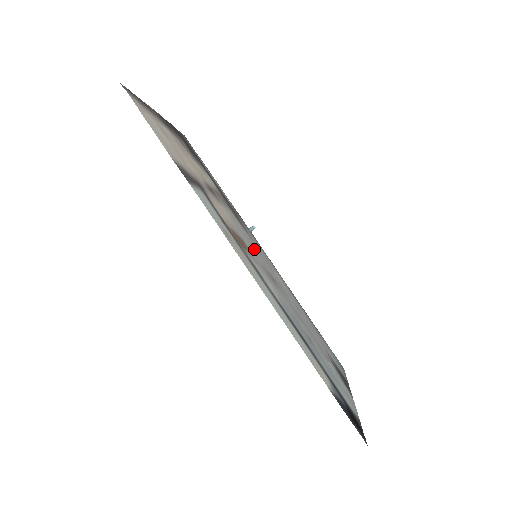
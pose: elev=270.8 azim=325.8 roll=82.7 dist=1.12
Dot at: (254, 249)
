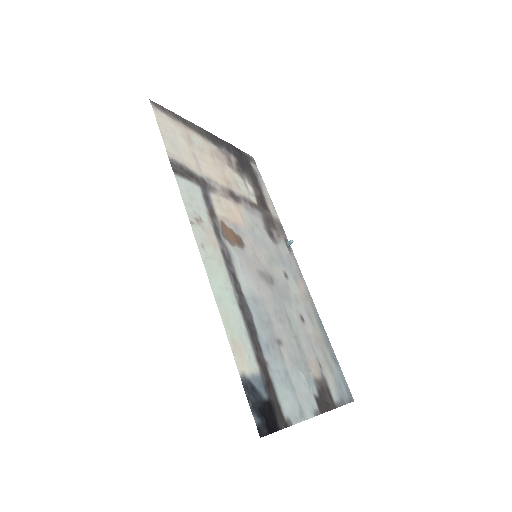
Dot at: (265, 253)
